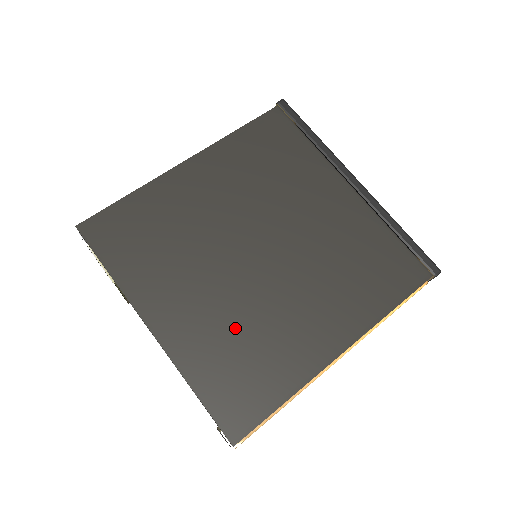
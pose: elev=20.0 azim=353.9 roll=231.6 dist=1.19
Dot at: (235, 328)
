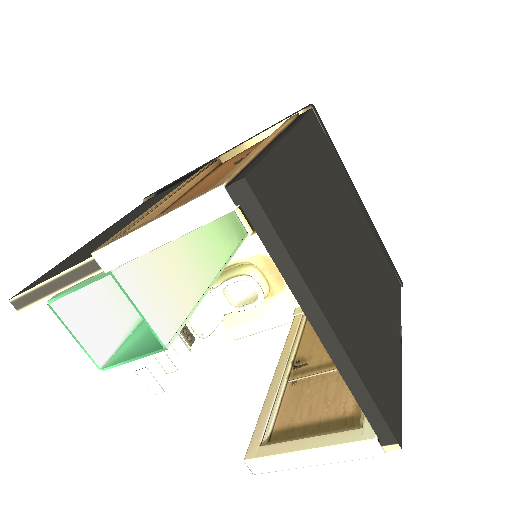
Dot at: (365, 326)
